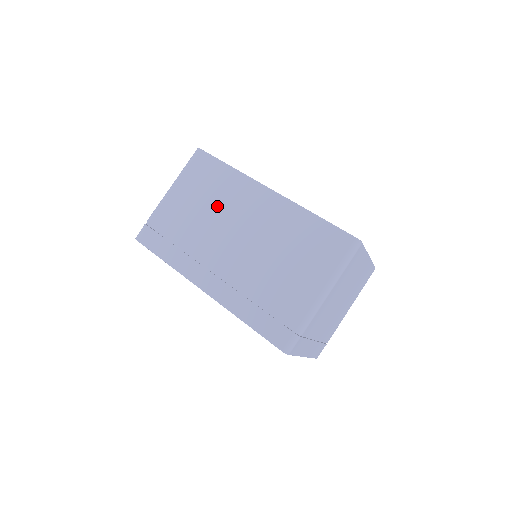
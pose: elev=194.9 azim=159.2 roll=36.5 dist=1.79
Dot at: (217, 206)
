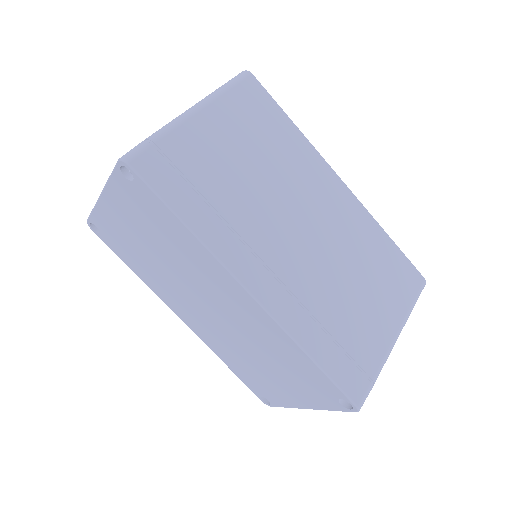
Dot at: (277, 171)
